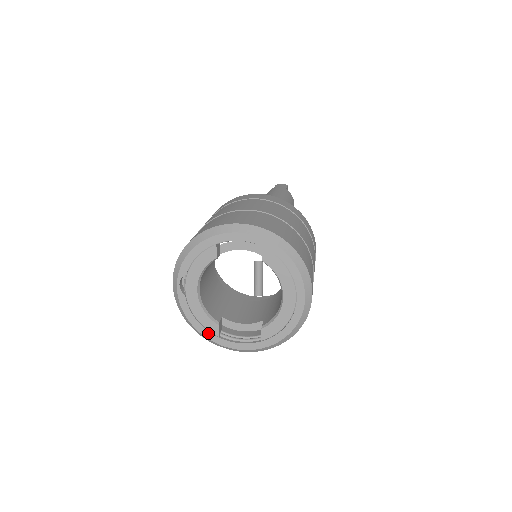
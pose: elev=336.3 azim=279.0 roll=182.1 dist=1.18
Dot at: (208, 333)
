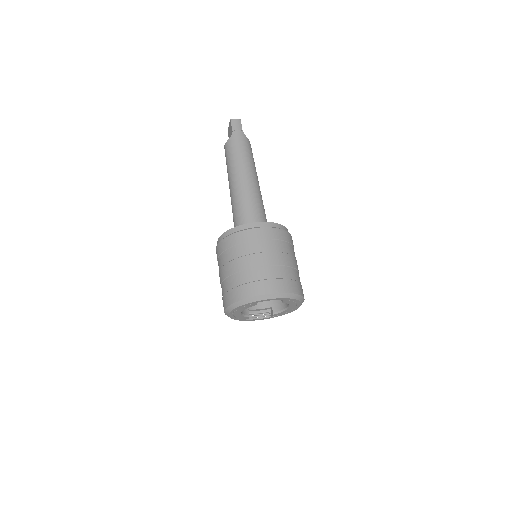
Dot at: (242, 320)
